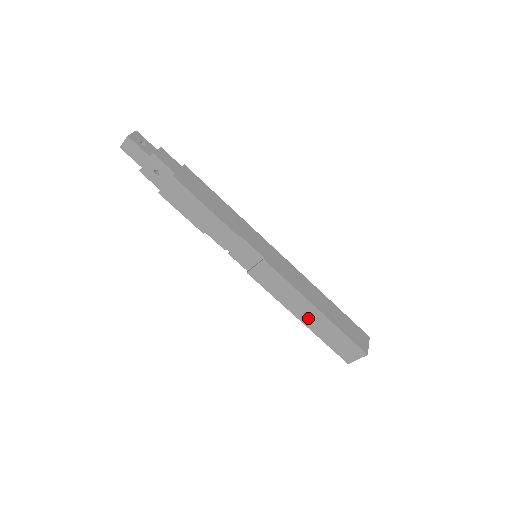
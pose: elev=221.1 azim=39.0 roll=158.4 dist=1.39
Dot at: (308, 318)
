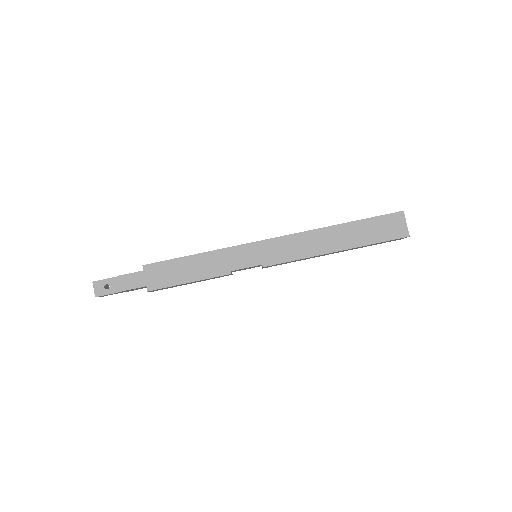
Dot at: (337, 252)
